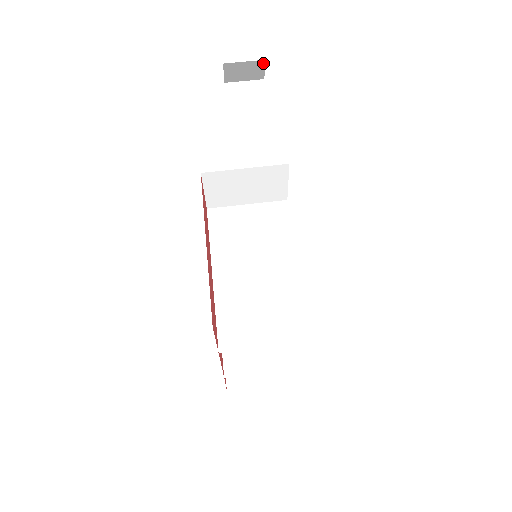
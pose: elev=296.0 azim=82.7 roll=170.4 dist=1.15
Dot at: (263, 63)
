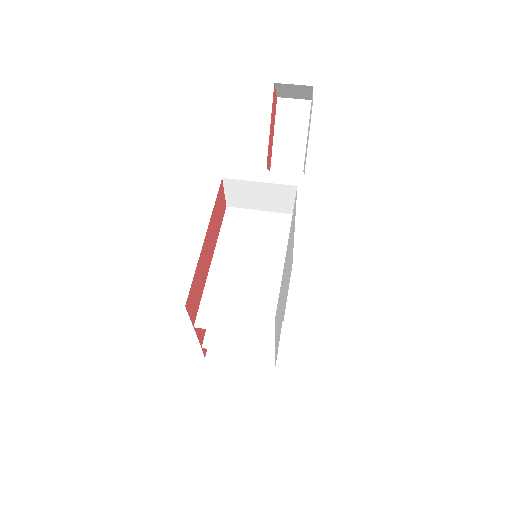
Dot at: (310, 88)
